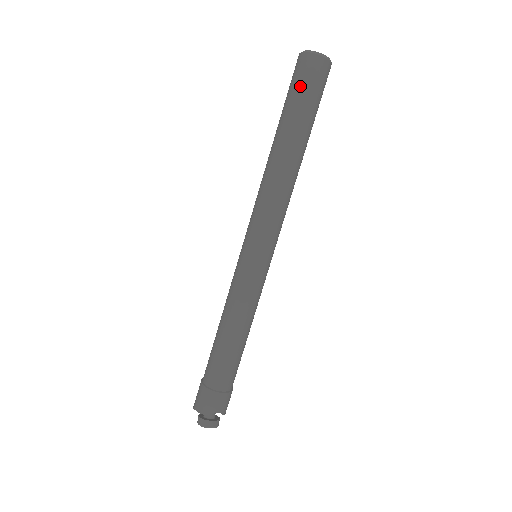
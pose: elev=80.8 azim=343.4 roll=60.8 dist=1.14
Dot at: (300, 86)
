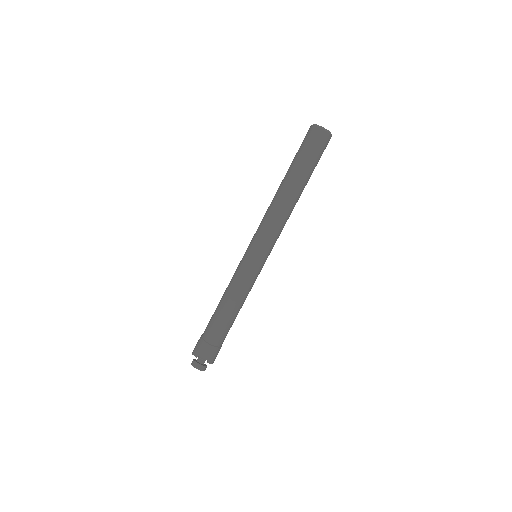
Dot at: (303, 146)
